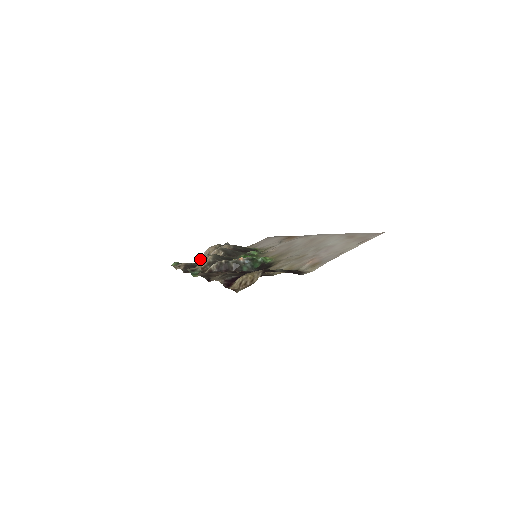
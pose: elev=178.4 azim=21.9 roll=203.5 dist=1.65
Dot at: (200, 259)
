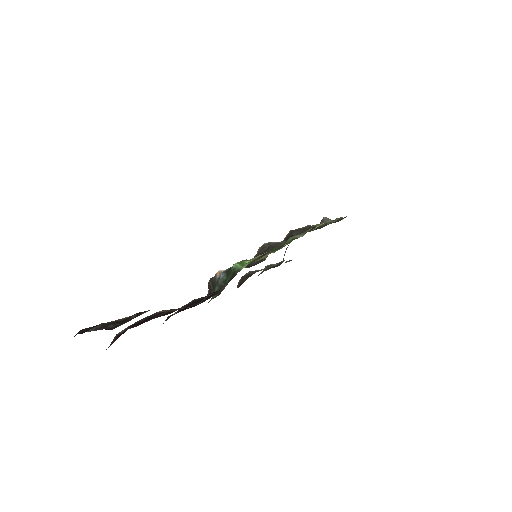
Dot at: occluded
